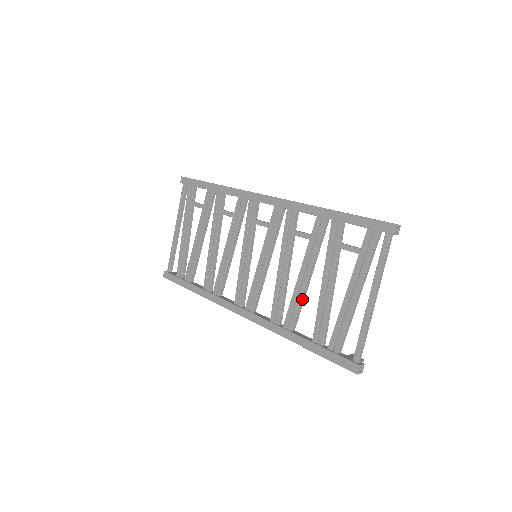
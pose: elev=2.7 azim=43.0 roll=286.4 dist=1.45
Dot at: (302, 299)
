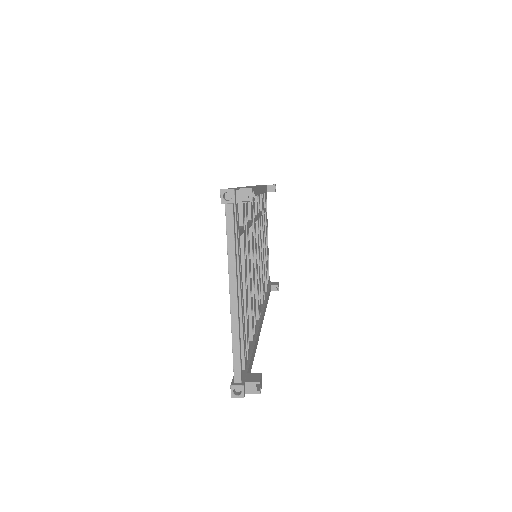
Dot at: occluded
